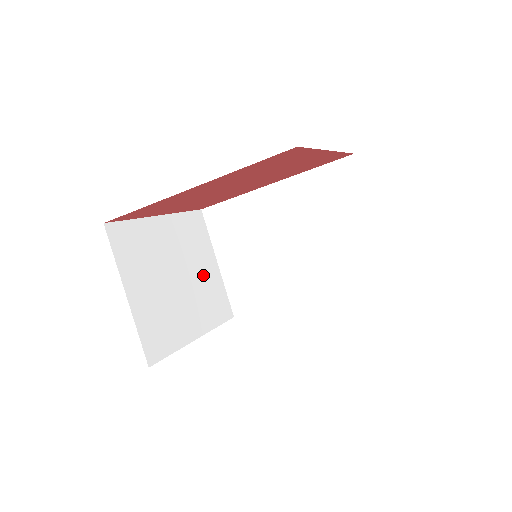
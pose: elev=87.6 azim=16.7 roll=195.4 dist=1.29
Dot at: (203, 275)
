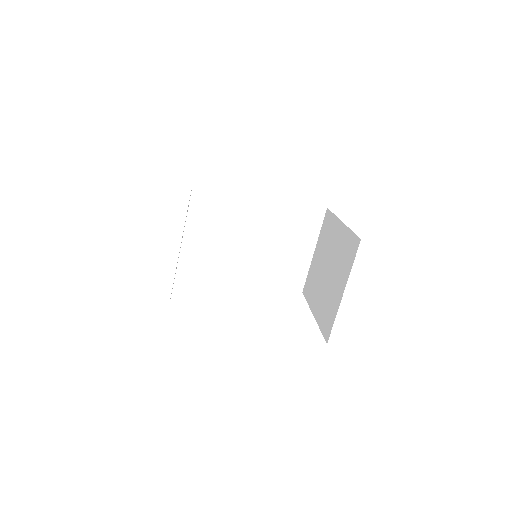
Dot at: occluded
